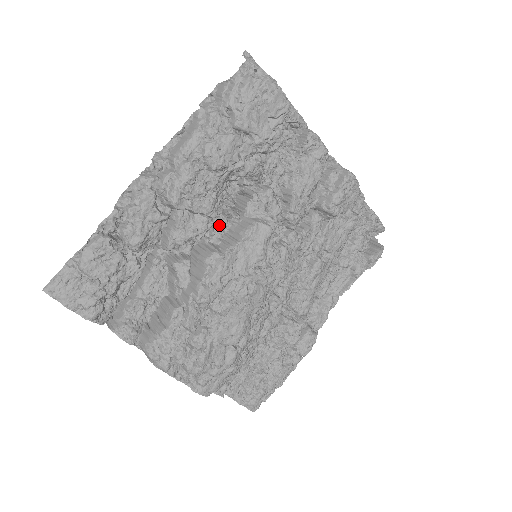
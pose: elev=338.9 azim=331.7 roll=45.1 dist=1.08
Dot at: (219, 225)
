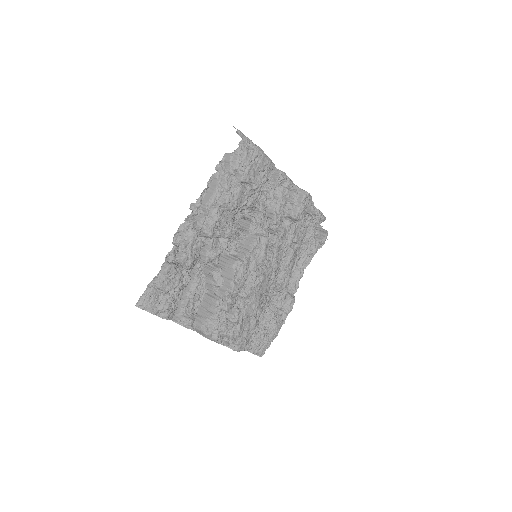
Dot at: (233, 241)
